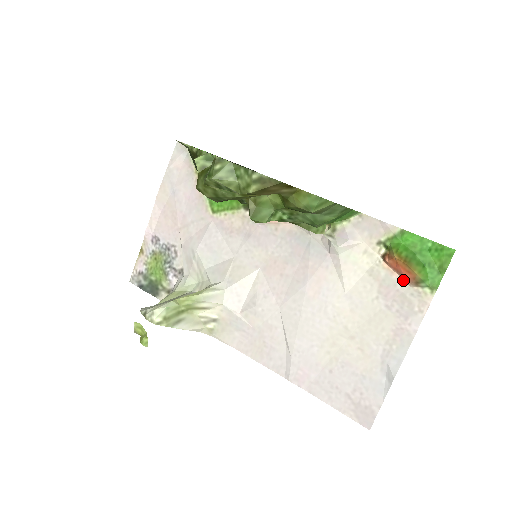
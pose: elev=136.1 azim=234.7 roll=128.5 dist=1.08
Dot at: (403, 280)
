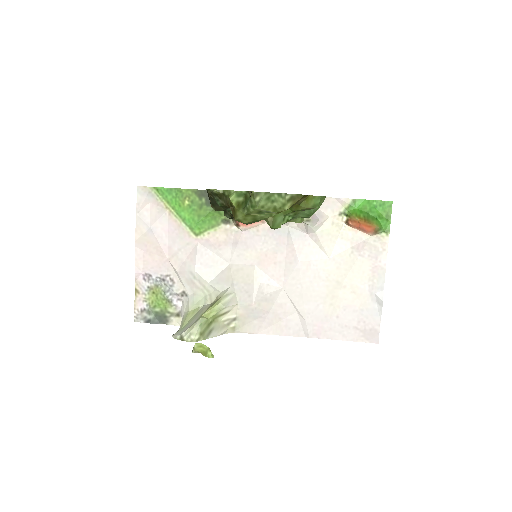
Dot at: (365, 233)
